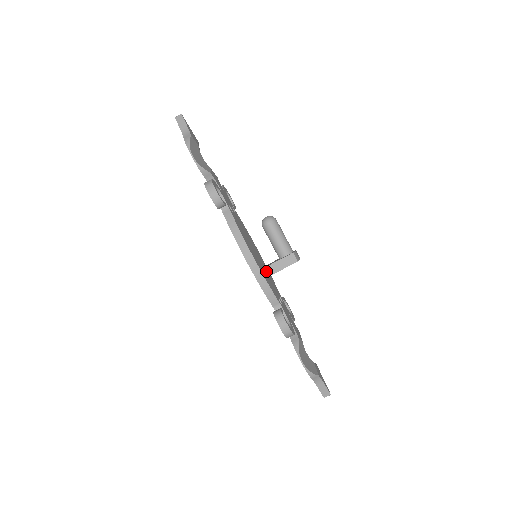
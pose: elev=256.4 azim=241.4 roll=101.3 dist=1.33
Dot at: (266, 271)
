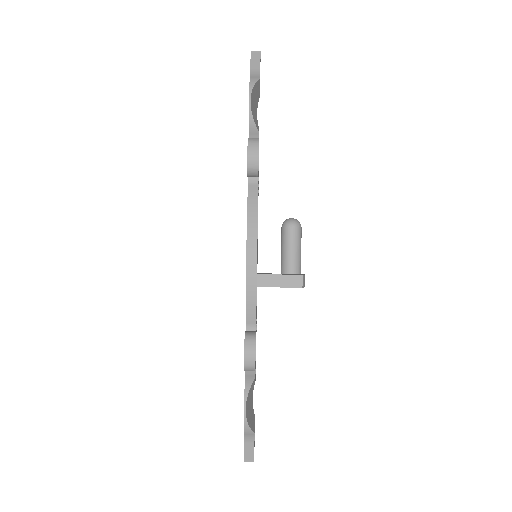
Dot at: (260, 279)
